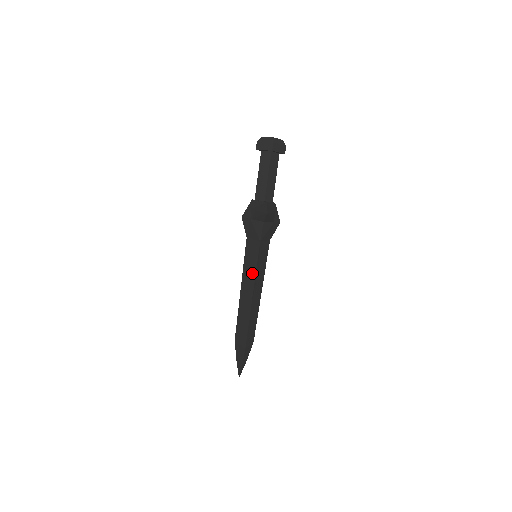
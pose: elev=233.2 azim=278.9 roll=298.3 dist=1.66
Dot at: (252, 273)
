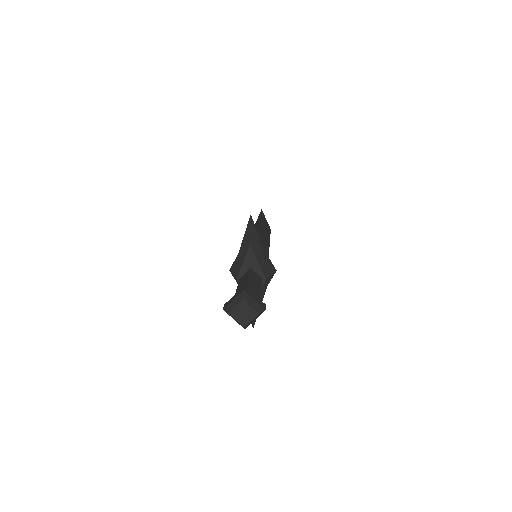
Dot at: occluded
